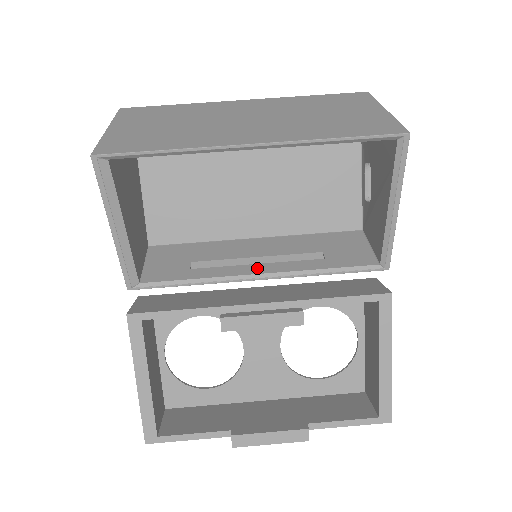
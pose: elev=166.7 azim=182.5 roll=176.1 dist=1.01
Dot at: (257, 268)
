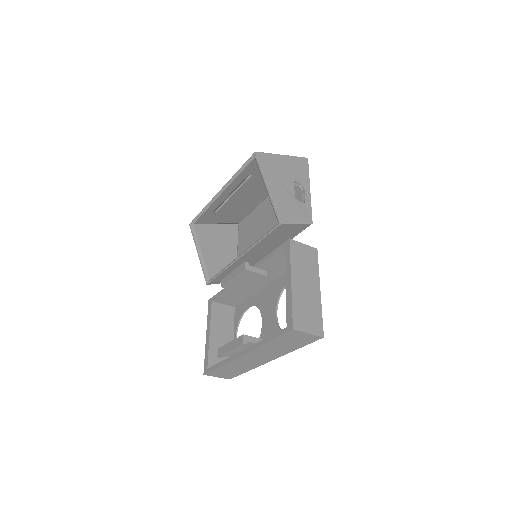
Dot at: occluded
